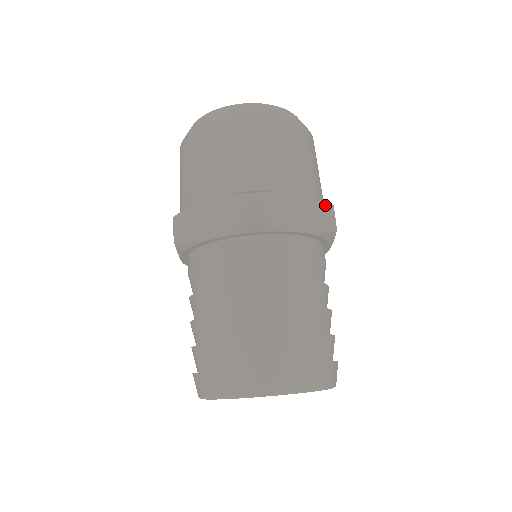
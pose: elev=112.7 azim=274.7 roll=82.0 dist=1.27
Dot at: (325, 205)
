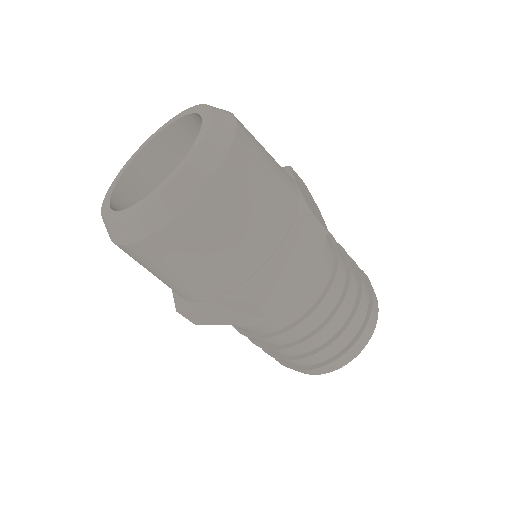
Dot at: (306, 225)
